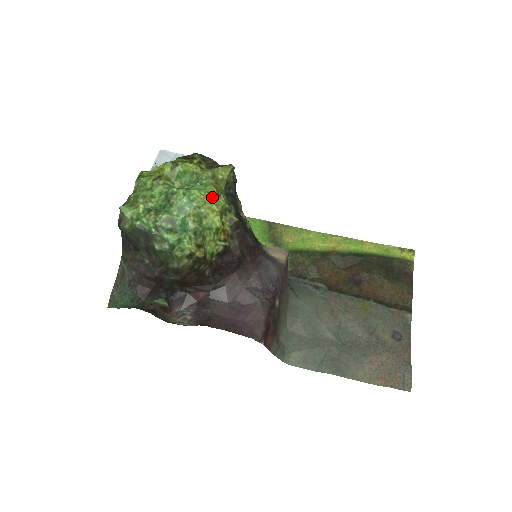
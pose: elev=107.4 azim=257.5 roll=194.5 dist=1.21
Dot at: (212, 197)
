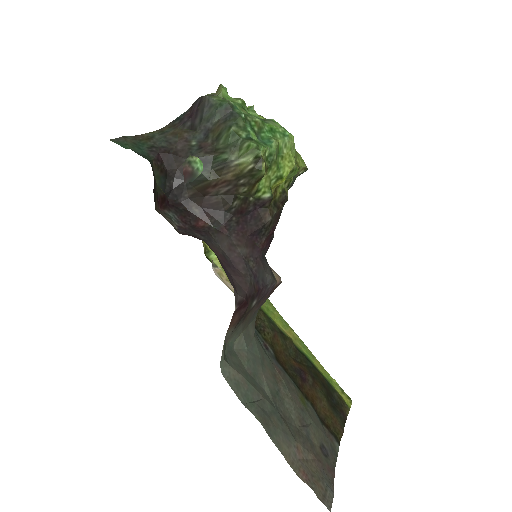
Dot at: (295, 154)
